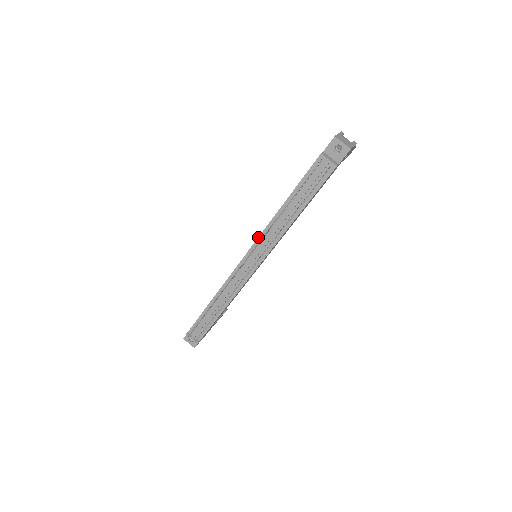
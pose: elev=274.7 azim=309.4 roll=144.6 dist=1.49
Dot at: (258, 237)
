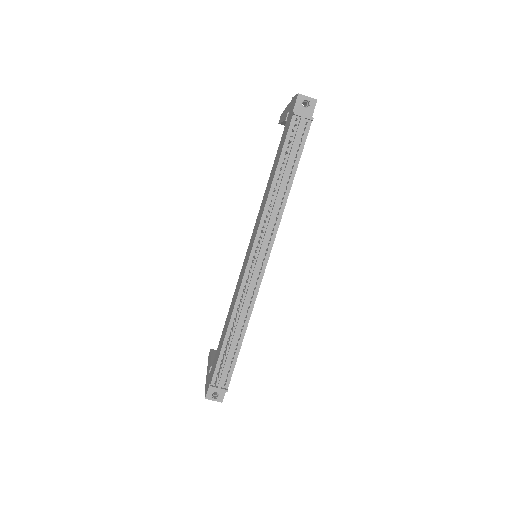
Dot at: (258, 227)
